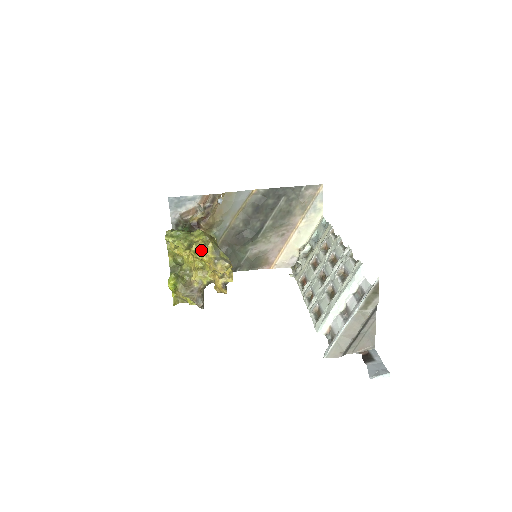
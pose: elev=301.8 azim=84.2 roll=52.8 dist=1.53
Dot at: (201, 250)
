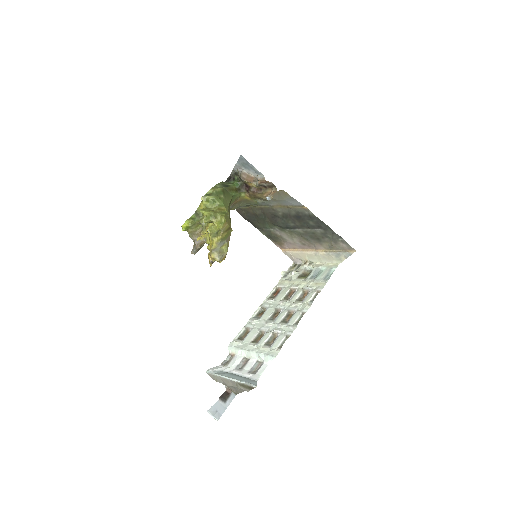
Dot at: (215, 230)
